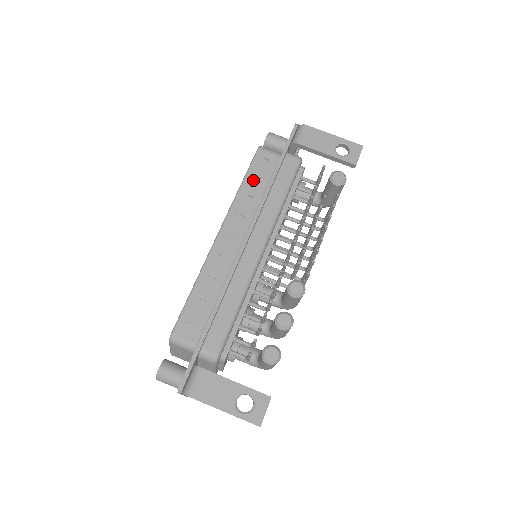
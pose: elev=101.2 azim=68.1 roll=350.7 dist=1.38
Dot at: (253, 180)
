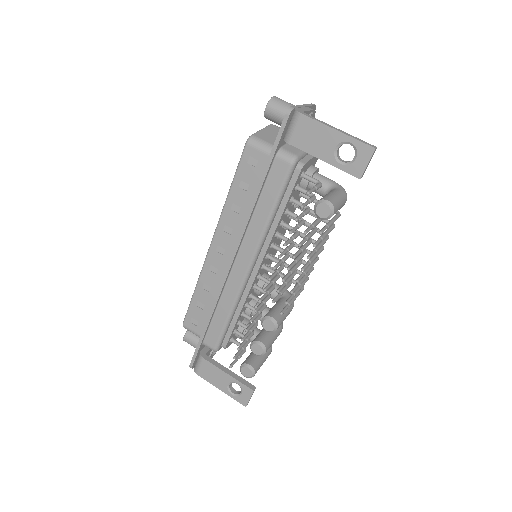
Dot at: (241, 186)
